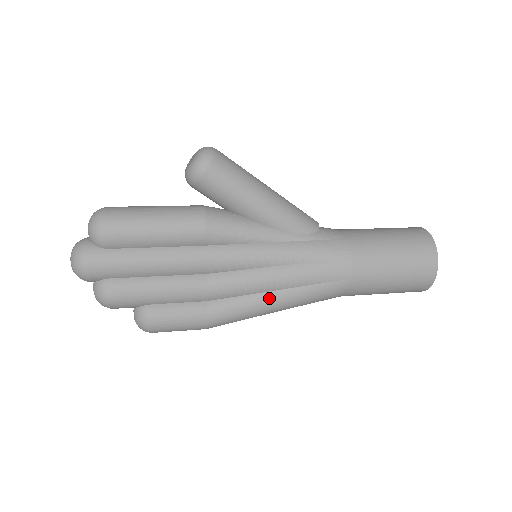
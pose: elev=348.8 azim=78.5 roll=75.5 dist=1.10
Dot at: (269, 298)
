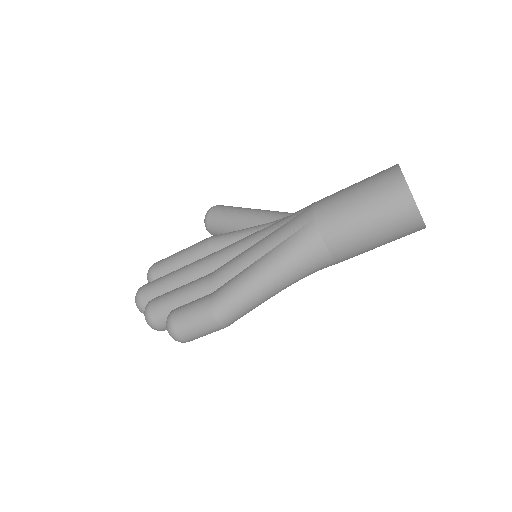
Dot at: (253, 267)
